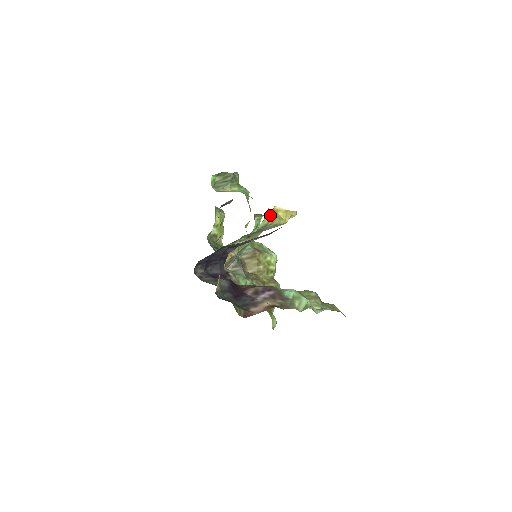
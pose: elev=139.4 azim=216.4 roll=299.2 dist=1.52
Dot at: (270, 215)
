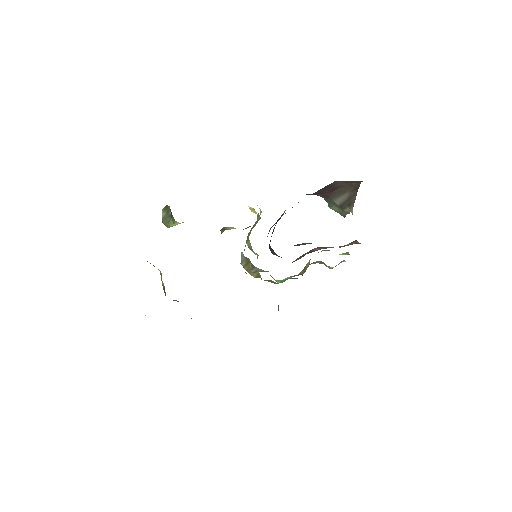
Dot at: occluded
